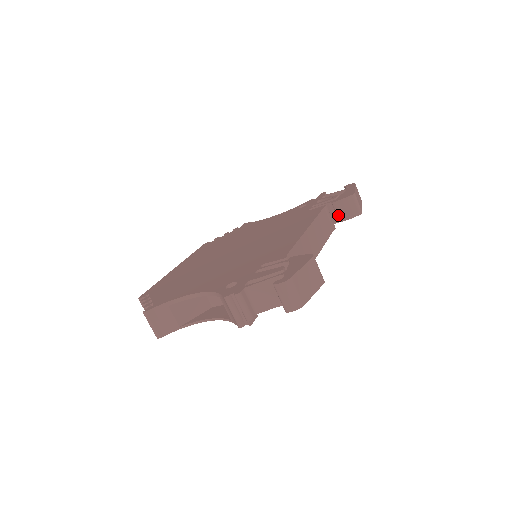
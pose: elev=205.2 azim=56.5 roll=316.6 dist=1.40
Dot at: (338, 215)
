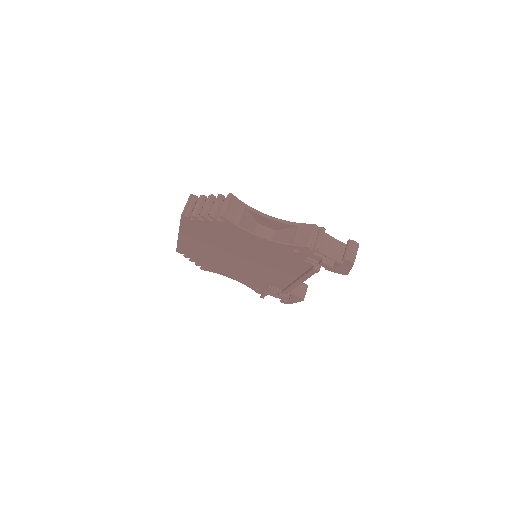
Dot at: (294, 288)
